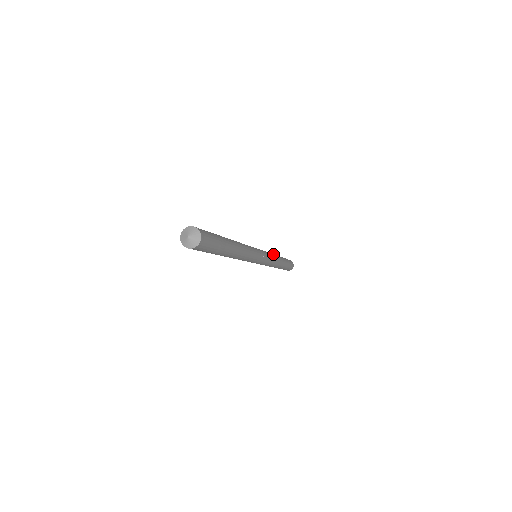
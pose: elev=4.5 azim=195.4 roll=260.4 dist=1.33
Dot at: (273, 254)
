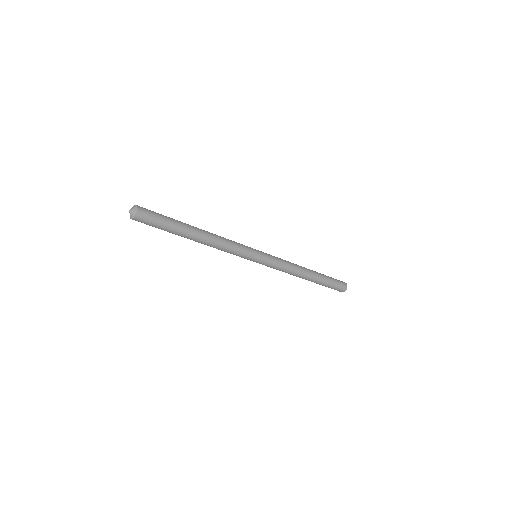
Dot at: (292, 263)
